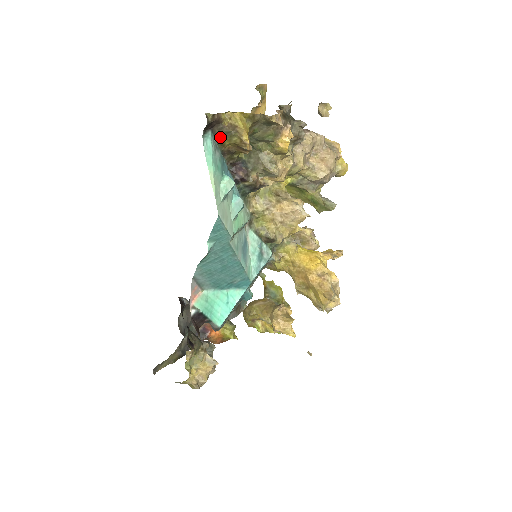
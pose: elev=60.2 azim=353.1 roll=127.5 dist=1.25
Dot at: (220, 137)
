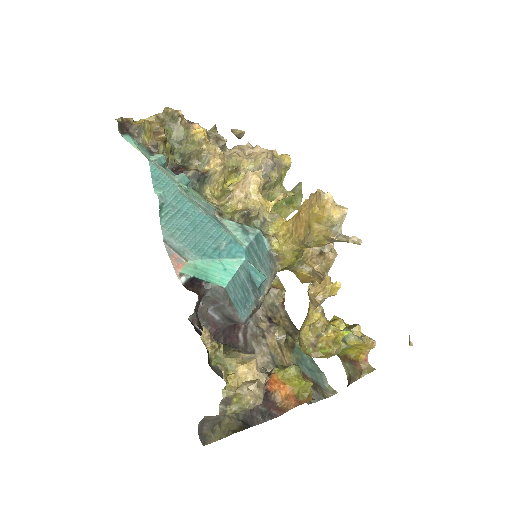
Dot at: (138, 136)
